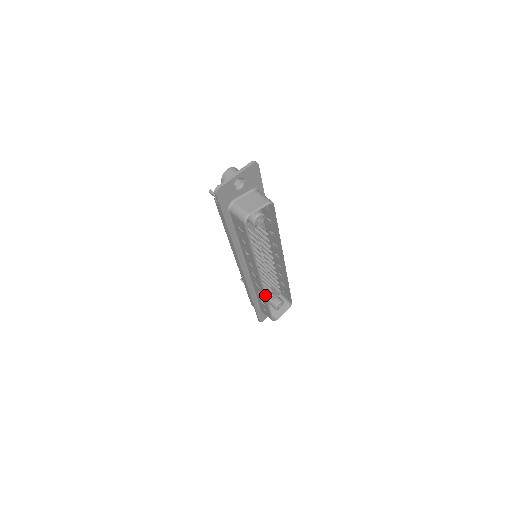
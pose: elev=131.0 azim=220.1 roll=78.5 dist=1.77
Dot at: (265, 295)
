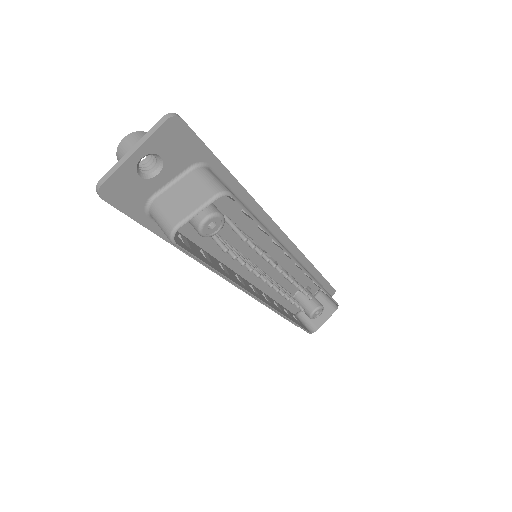
Dot at: (280, 314)
